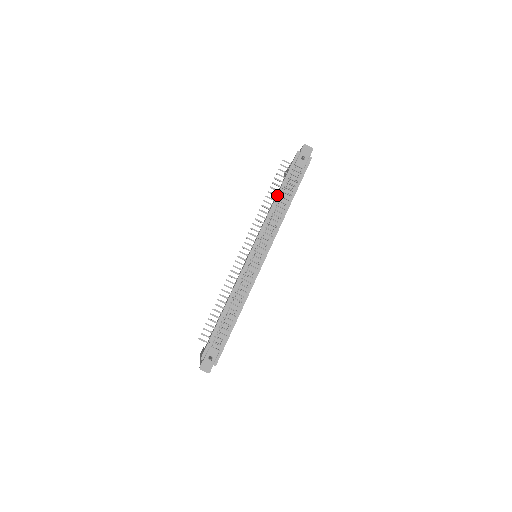
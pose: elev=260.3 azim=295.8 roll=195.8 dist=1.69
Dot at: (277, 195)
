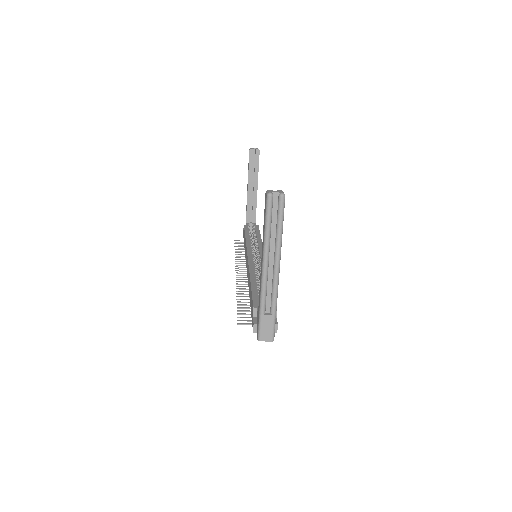
Dot at: occluded
